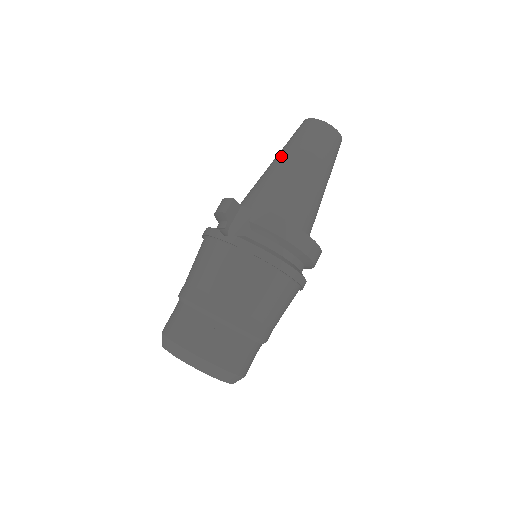
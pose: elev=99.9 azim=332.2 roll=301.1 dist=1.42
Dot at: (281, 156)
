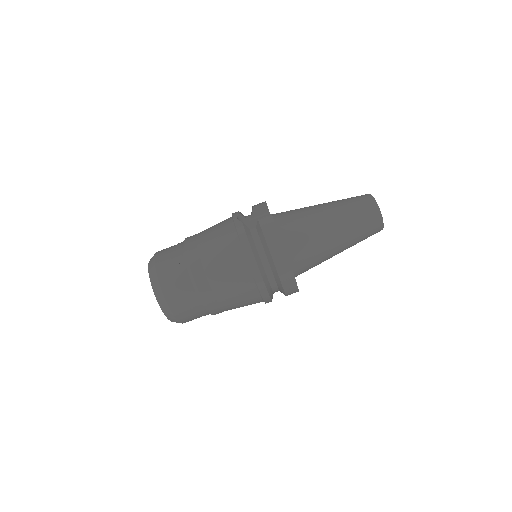
Dot at: (326, 203)
